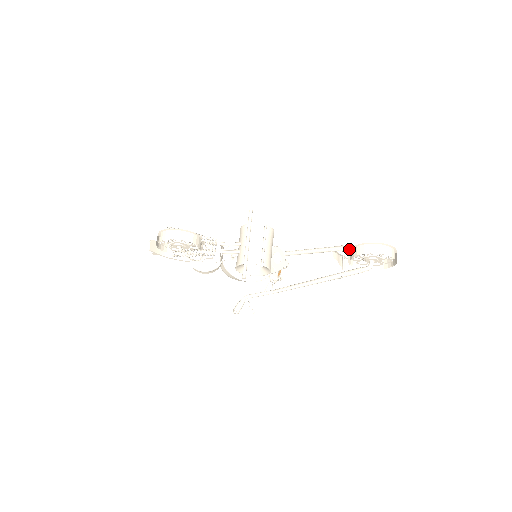
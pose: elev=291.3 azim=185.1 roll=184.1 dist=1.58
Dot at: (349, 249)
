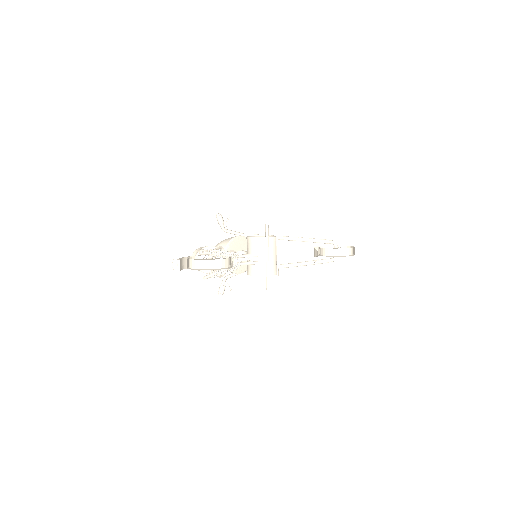
Dot at: (325, 248)
